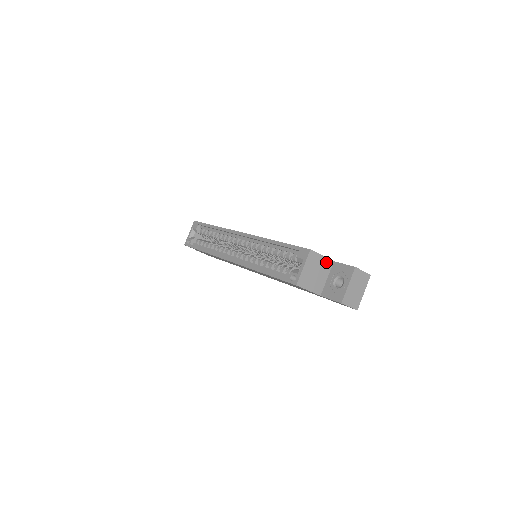
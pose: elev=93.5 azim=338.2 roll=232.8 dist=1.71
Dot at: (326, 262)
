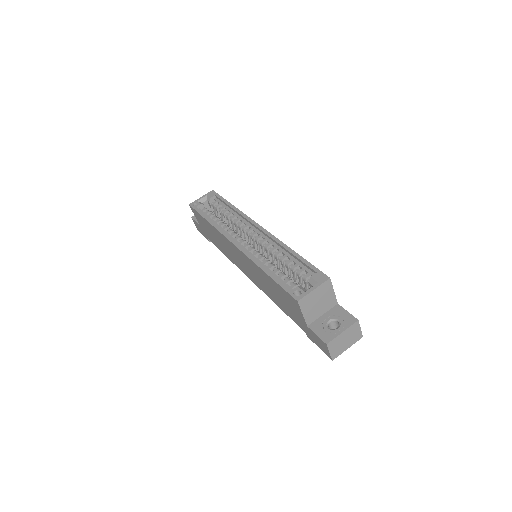
Dot at: (332, 299)
